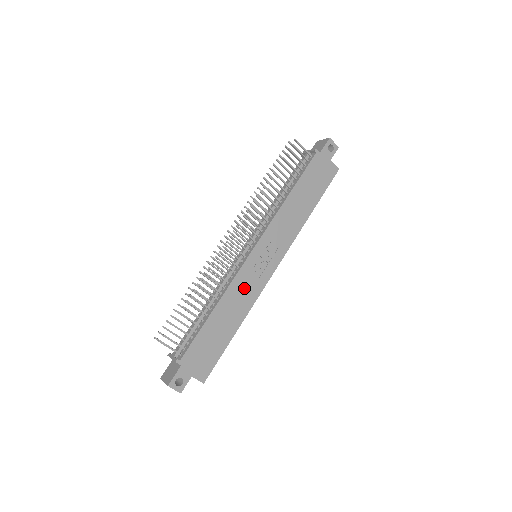
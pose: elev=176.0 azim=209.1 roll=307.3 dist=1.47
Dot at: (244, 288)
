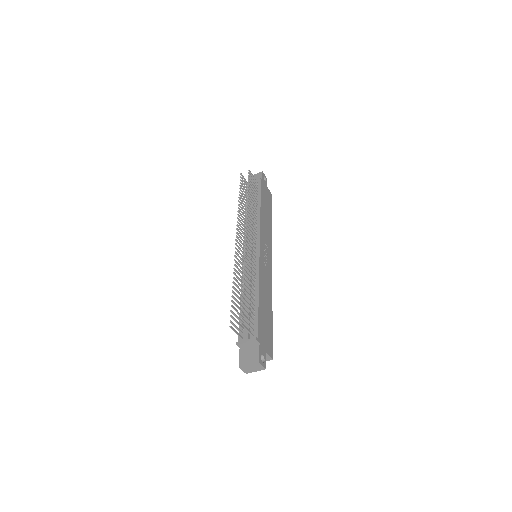
Dot at: (265, 278)
